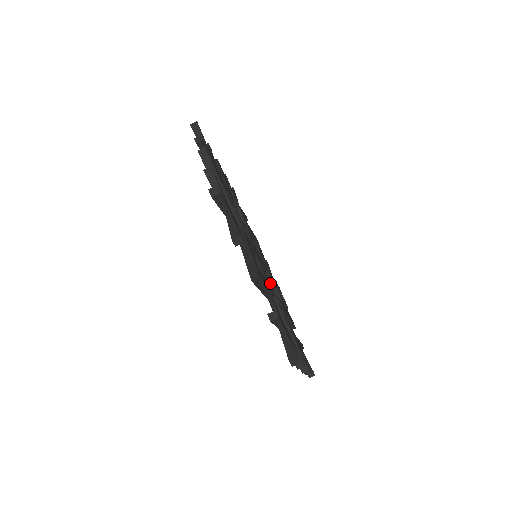
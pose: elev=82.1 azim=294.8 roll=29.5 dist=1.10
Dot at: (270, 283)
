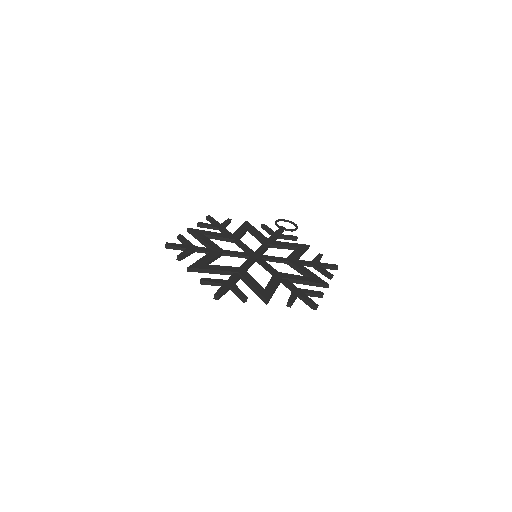
Dot at: (275, 260)
